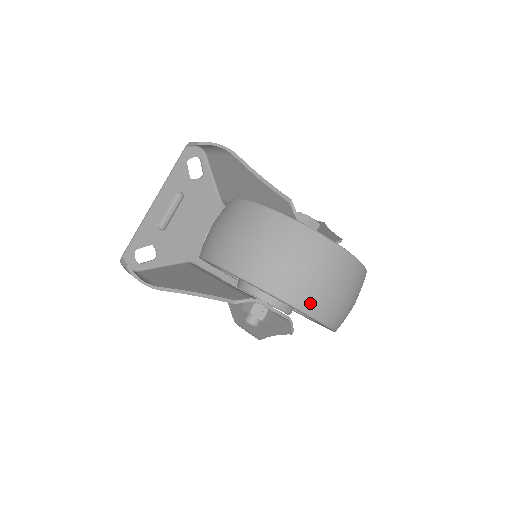
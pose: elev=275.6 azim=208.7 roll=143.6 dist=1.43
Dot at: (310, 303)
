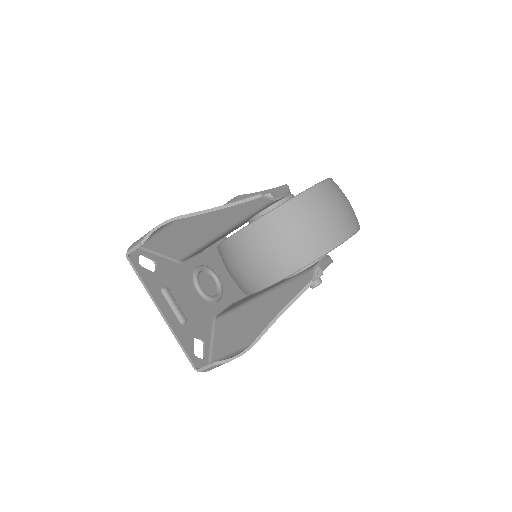
Dot at: (352, 225)
